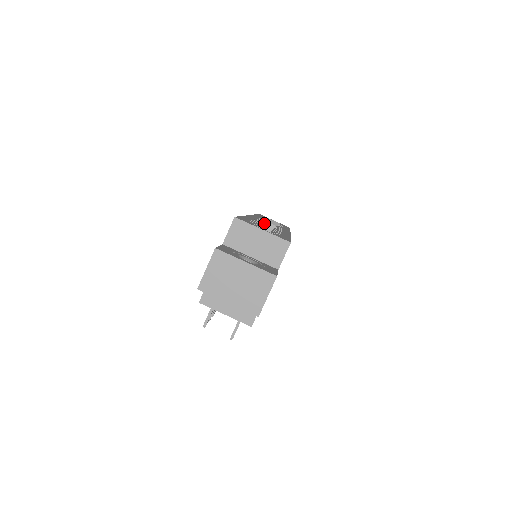
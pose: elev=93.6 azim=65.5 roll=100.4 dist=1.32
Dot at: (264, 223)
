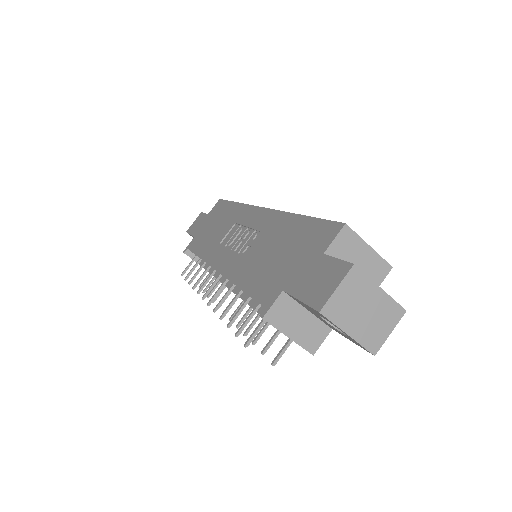
Dot at: occluded
